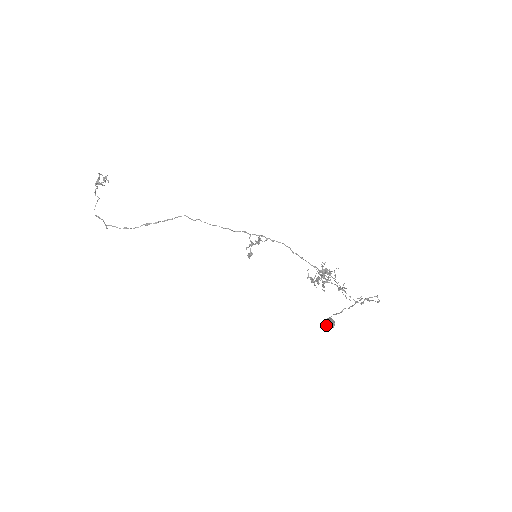
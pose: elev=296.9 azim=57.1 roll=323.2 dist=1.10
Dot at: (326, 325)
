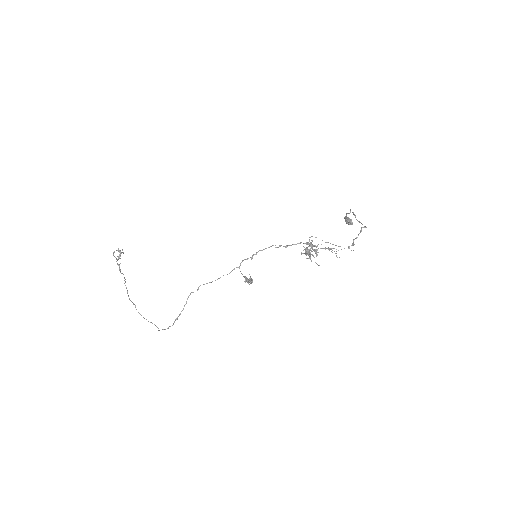
Dot at: occluded
